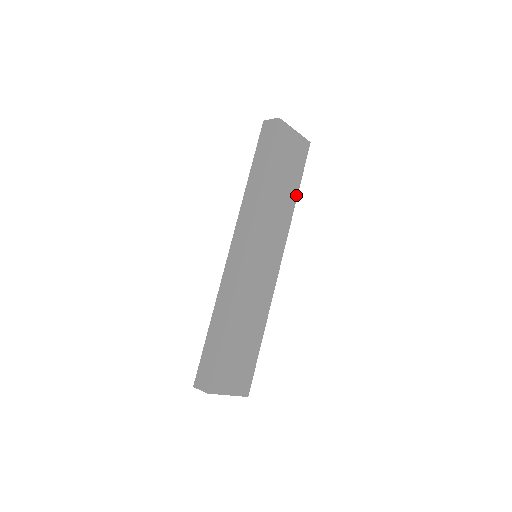
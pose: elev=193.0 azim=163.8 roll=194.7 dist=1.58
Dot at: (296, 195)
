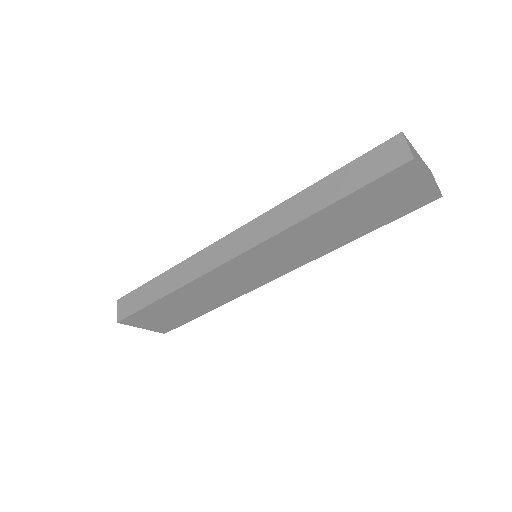
Dot at: (359, 236)
